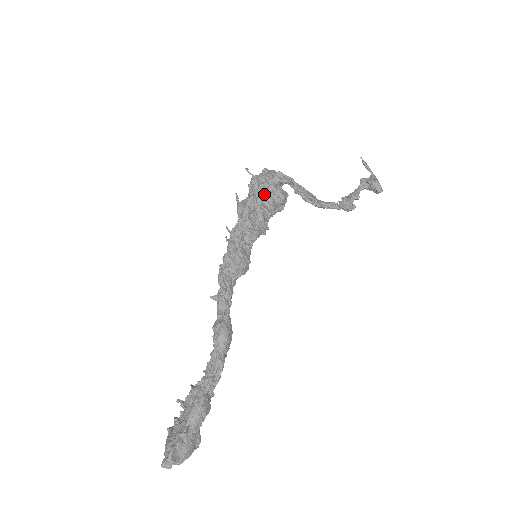
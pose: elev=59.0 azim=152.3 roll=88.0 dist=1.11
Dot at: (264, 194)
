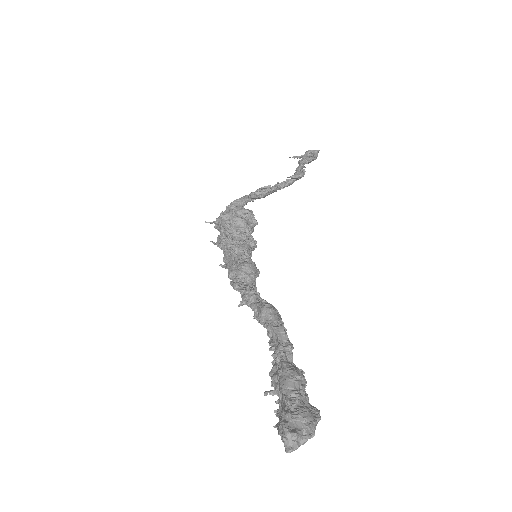
Dot at: (229, 219)
